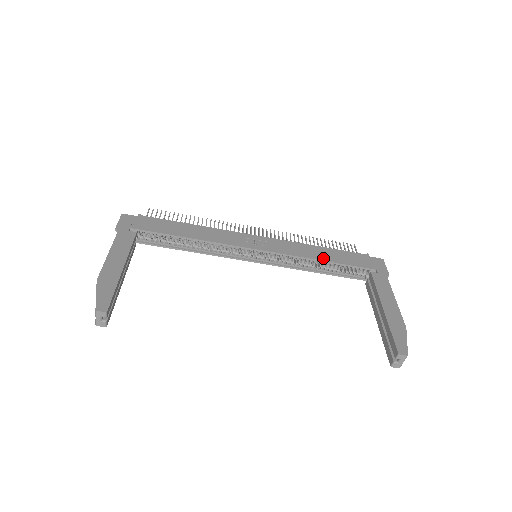
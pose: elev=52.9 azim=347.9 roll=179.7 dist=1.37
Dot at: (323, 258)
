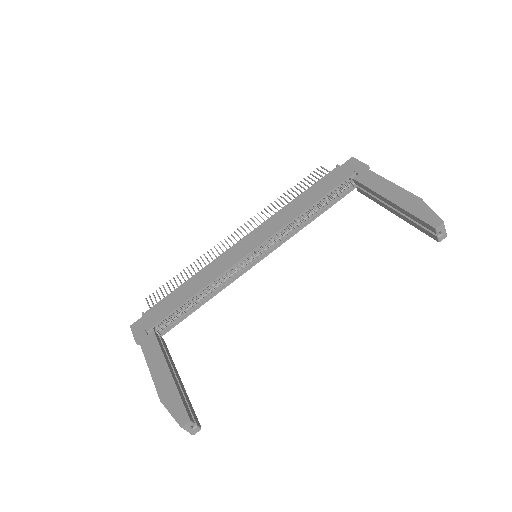
Dot at: (306, 206)
